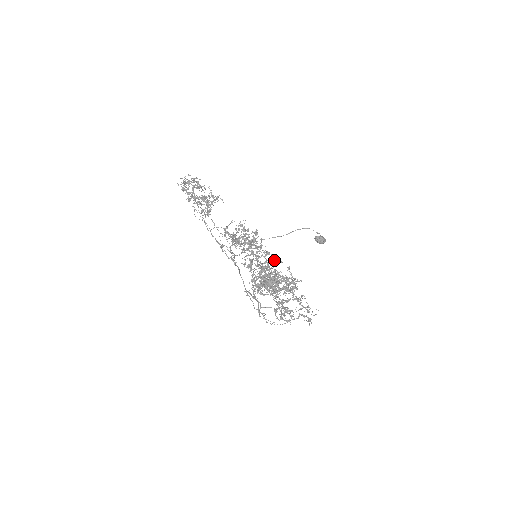
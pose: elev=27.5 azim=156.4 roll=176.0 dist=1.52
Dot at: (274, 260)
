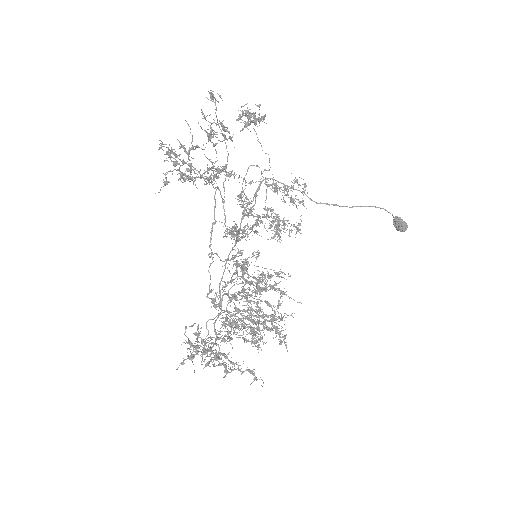
Dot at: (226, 343)
